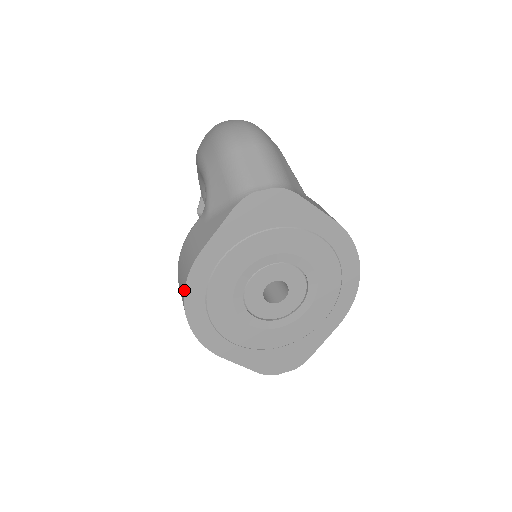
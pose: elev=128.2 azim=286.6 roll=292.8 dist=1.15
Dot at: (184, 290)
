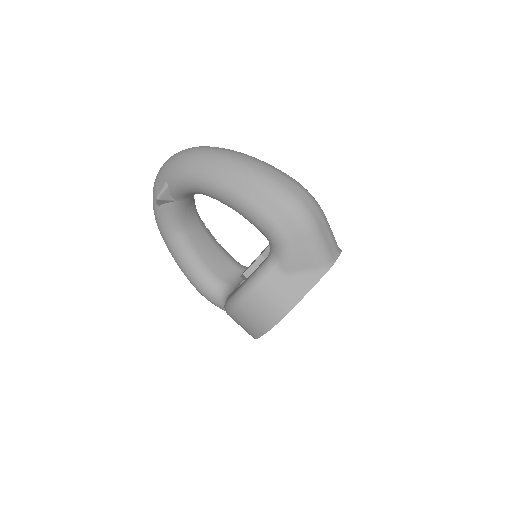
Dot at: occluded
